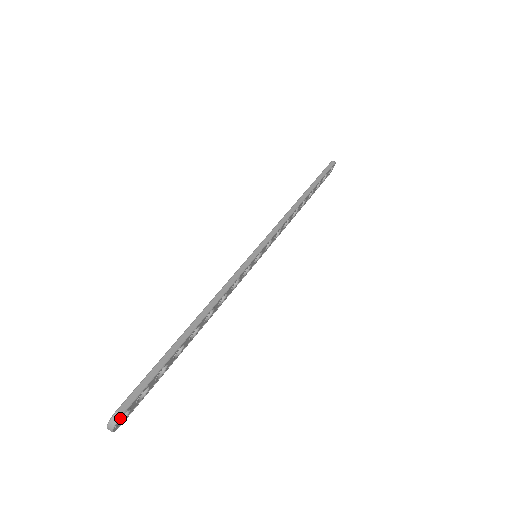
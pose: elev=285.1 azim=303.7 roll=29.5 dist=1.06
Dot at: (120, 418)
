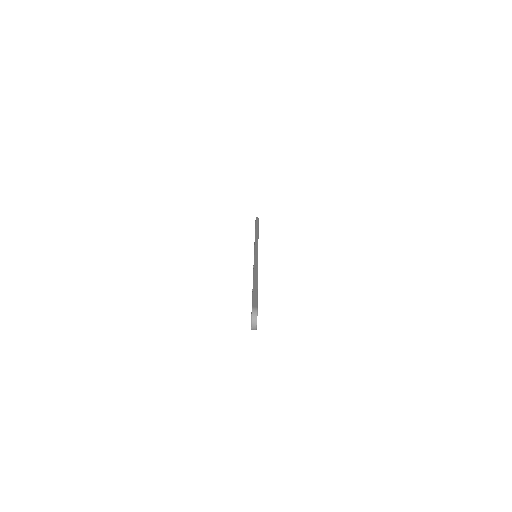
Dot at: (257, 311)
